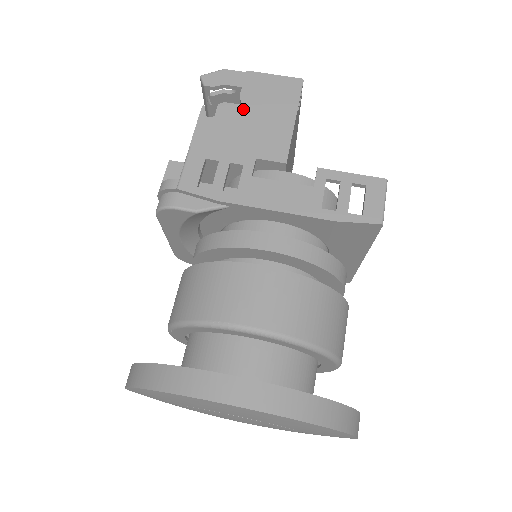
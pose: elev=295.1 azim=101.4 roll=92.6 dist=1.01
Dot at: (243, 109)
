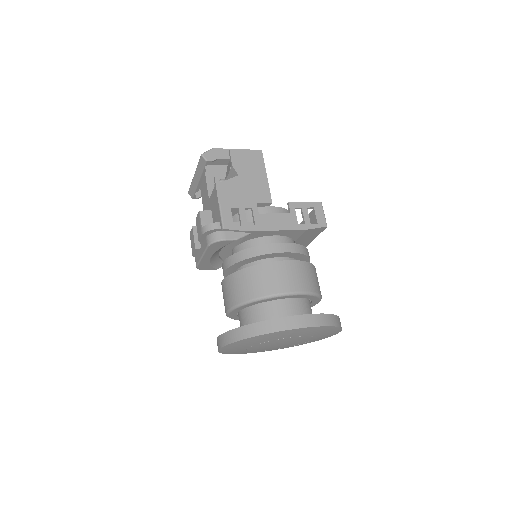
Dot at: (238, 174)
